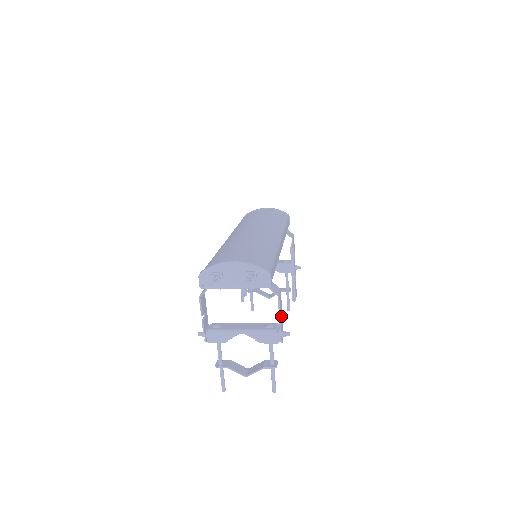
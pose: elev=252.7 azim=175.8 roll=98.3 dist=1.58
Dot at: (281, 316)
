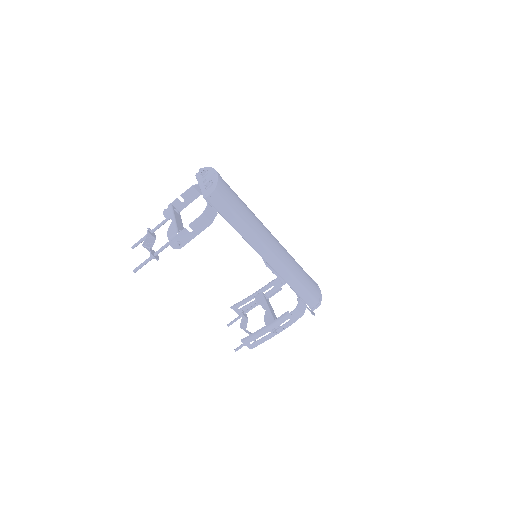
Dot at: (191, 232)
